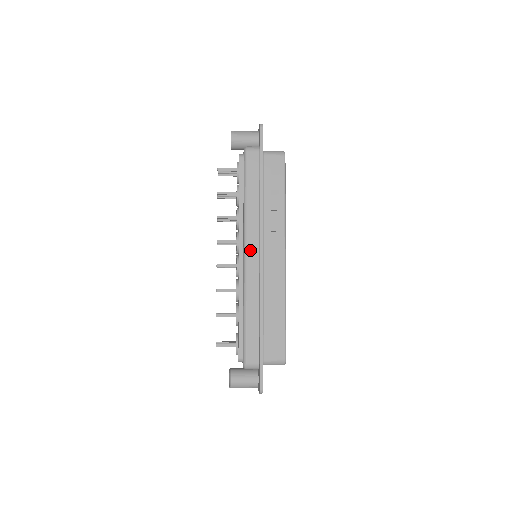
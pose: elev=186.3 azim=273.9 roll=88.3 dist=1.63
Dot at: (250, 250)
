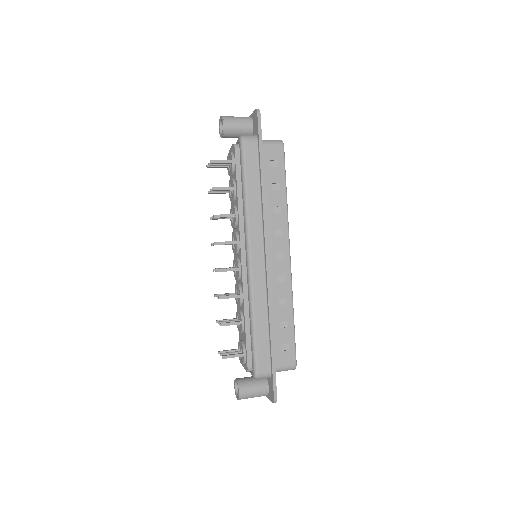
Dot at: (254, 252)
